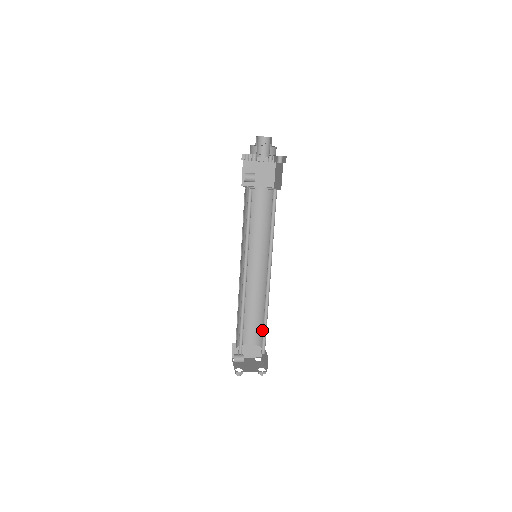
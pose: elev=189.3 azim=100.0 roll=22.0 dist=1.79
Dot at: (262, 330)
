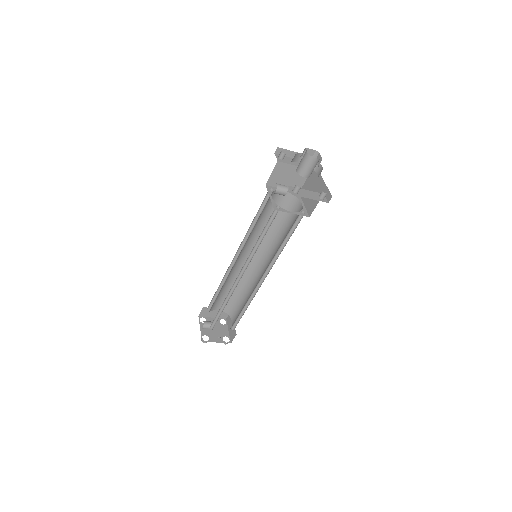
Dot at: (236, 306)
